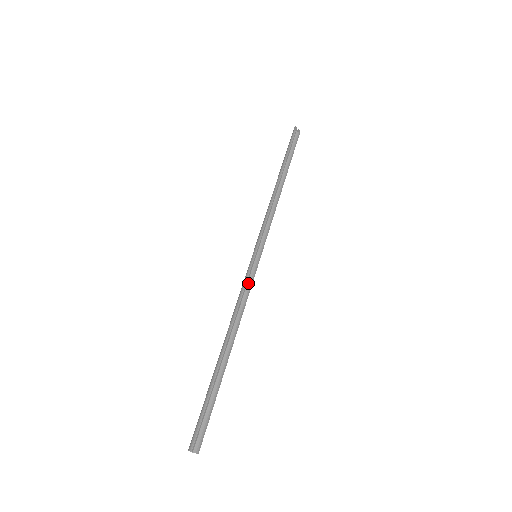
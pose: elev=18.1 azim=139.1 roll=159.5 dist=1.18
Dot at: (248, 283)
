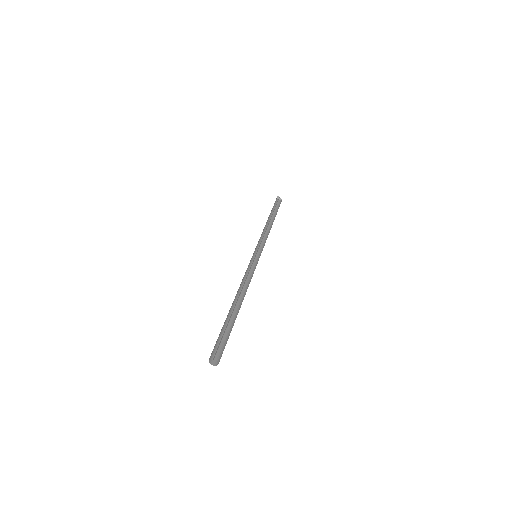
Dot at: (251, 271)
